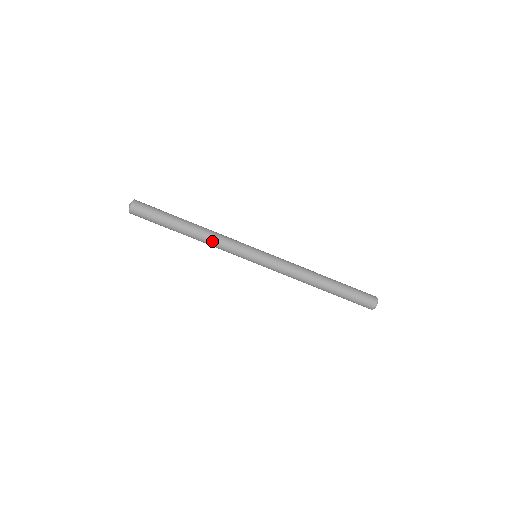
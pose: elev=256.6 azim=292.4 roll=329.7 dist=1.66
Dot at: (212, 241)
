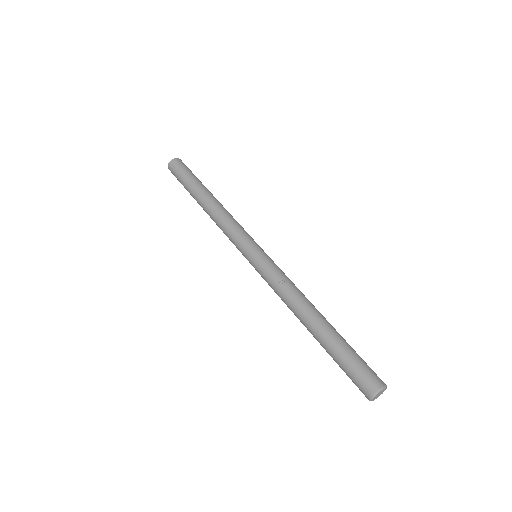
Dot at: (224, 214)
